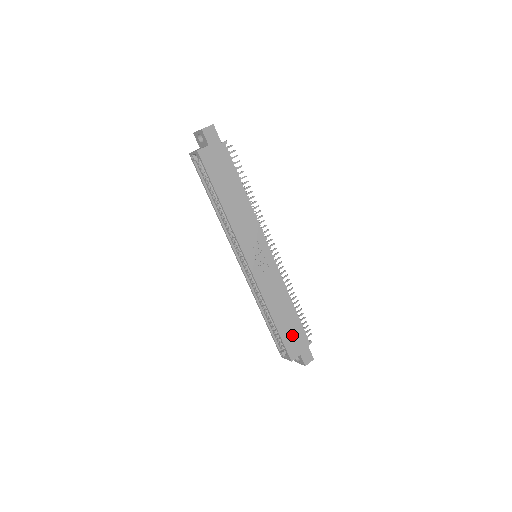
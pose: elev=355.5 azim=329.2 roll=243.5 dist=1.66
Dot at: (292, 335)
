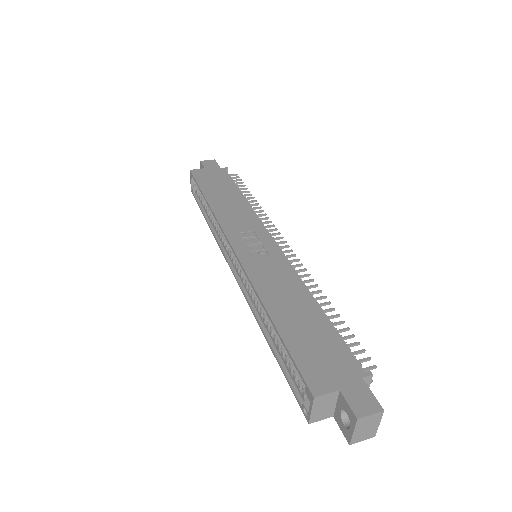
Dot at: (315, 349)
